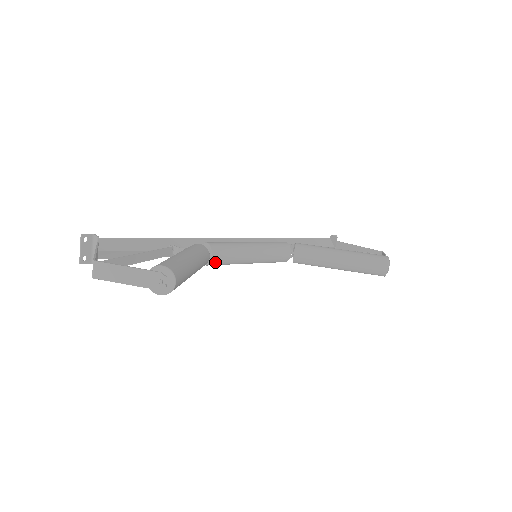
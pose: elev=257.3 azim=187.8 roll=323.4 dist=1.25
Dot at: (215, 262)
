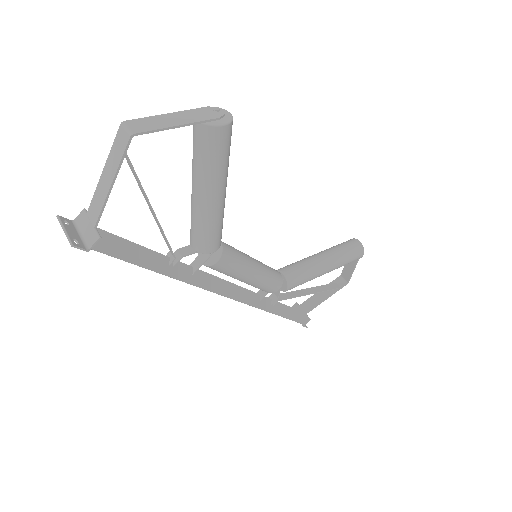
Dot at: (226, 251)
